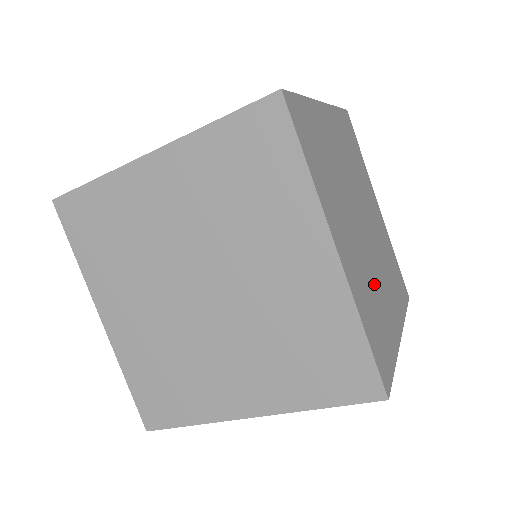
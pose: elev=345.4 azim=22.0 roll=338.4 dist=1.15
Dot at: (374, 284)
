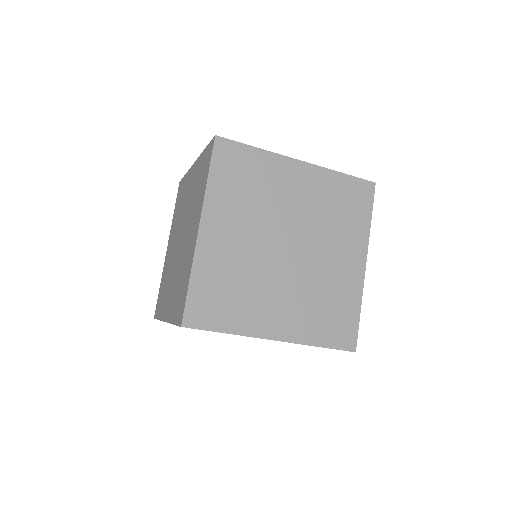
Dot at: (253, 281)
